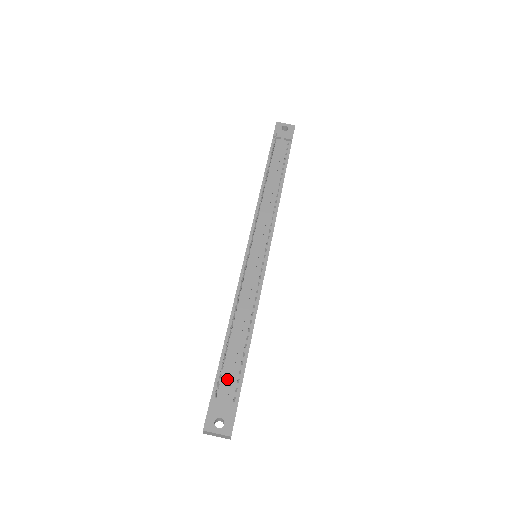
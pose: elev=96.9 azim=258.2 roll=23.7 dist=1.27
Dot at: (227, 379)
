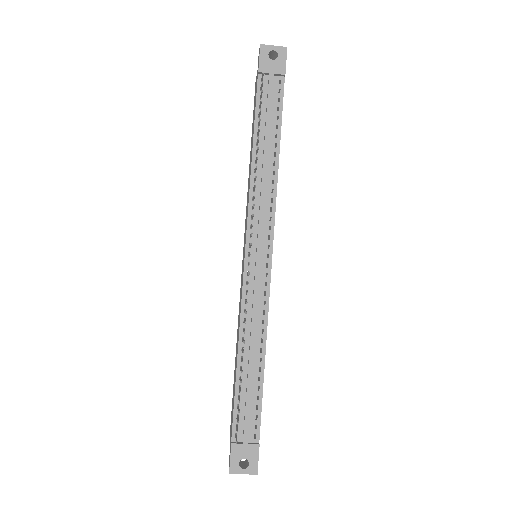
Dot at: (245, 420)
